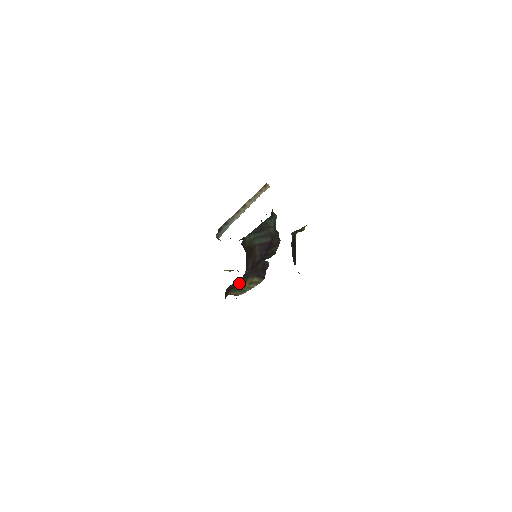
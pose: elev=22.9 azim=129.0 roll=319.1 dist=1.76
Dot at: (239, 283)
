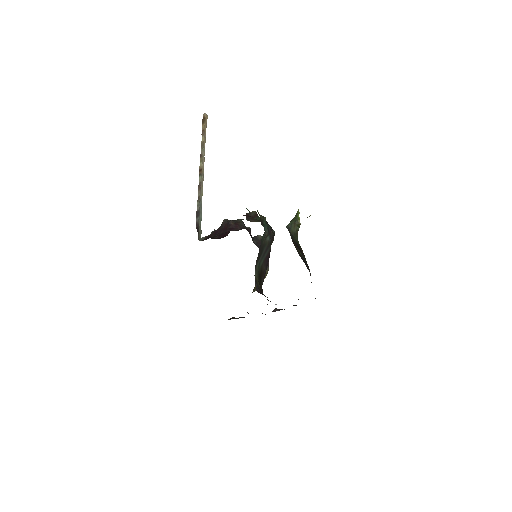
Dot at: occluded
